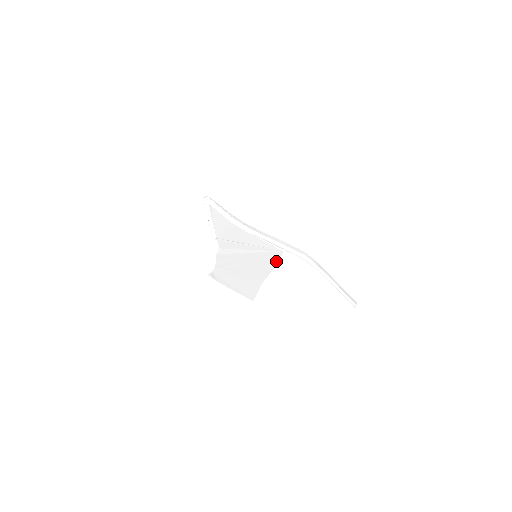
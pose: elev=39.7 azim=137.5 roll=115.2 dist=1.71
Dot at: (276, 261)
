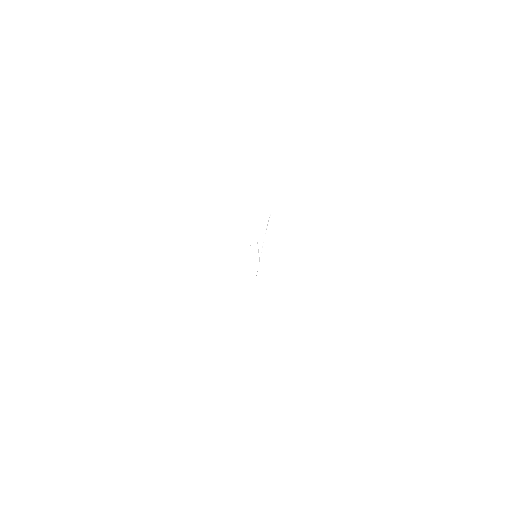
Dot at: occluded
